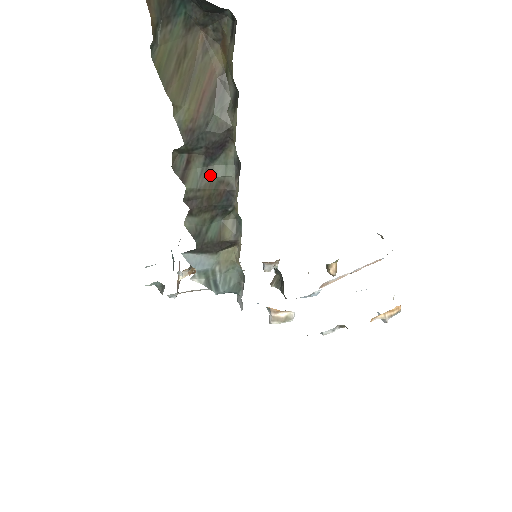
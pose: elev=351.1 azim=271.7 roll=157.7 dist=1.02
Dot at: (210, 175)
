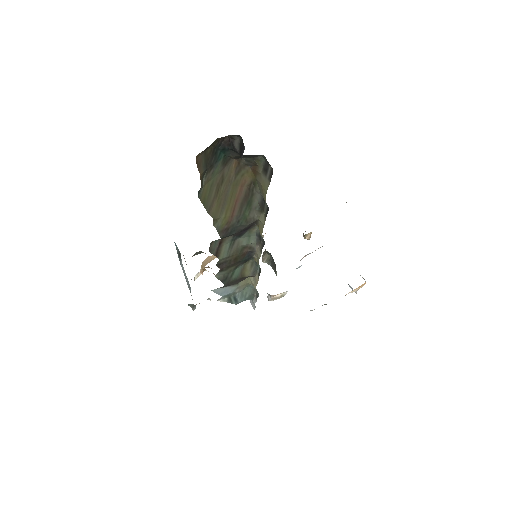
Dot at: (237, 245)
